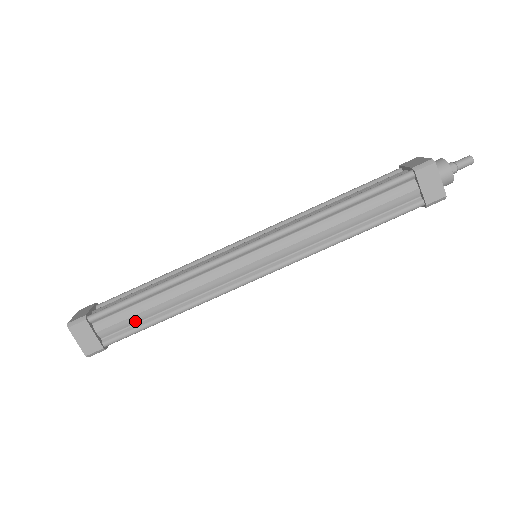
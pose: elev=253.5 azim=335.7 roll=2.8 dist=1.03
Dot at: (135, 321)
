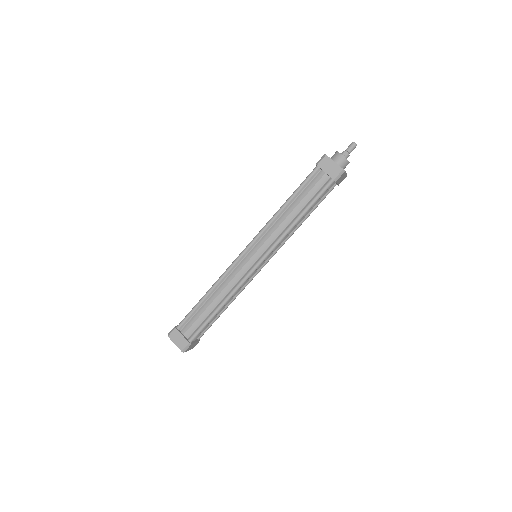
Dot at: (201, 320)
